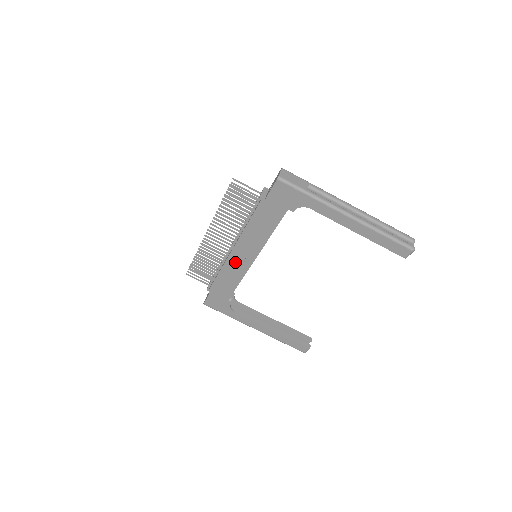
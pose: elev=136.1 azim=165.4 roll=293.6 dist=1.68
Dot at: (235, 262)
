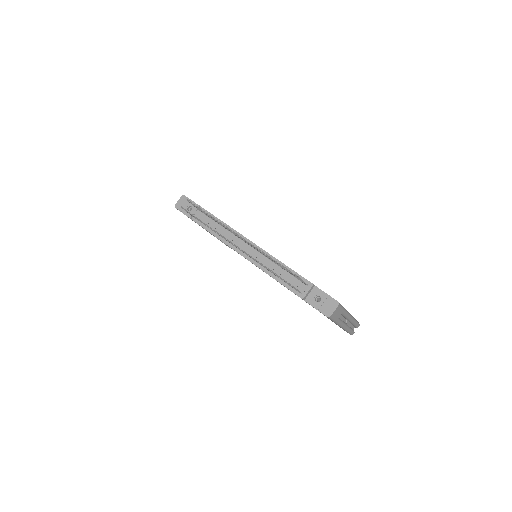
Dot at: occluded
